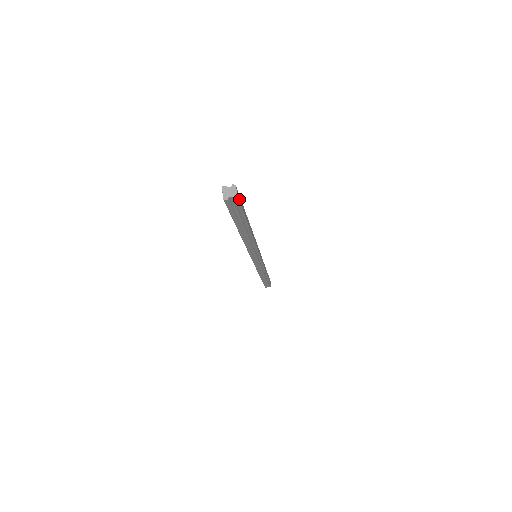
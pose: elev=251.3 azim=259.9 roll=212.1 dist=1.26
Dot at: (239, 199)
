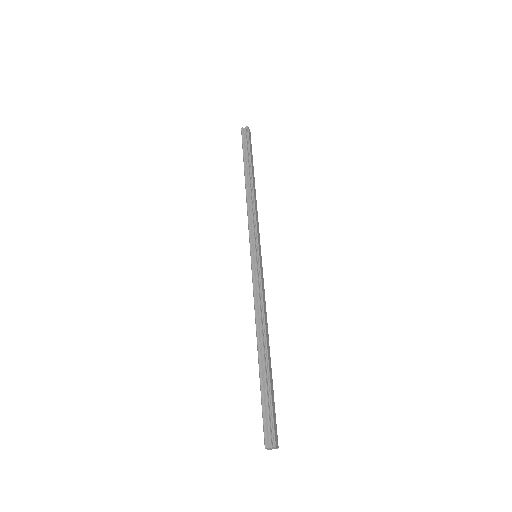
Dot at: (276, 433)
